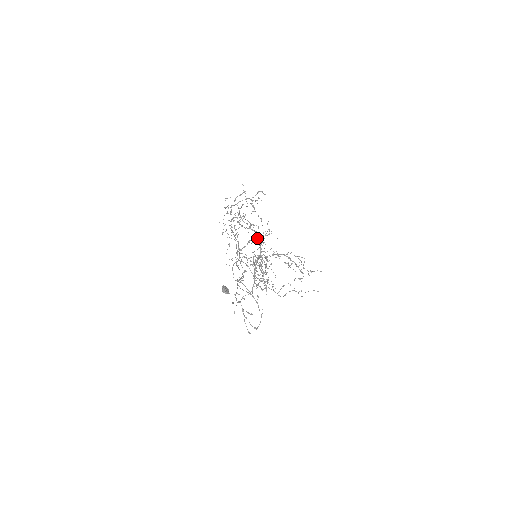
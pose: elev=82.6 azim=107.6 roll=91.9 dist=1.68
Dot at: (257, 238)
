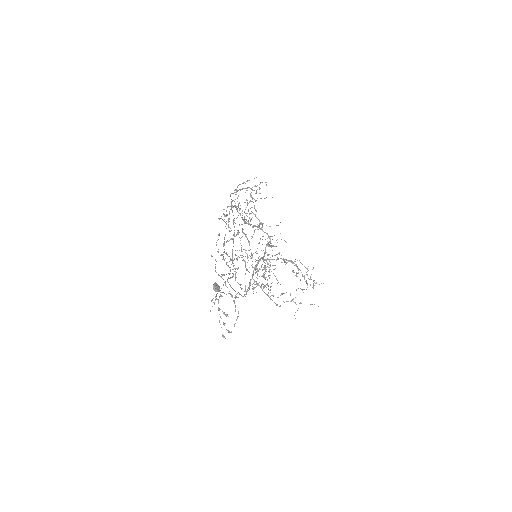
Dot at: (265, 239)
